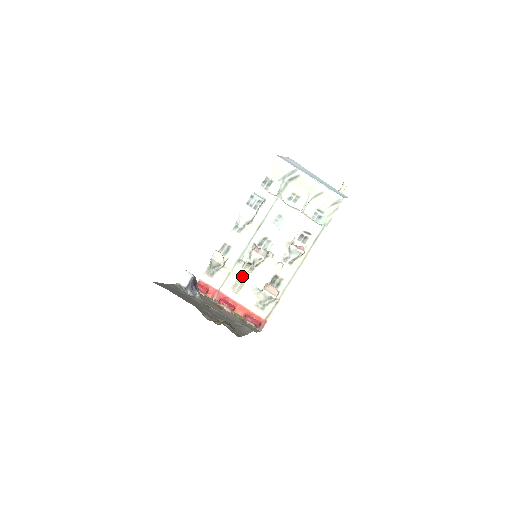
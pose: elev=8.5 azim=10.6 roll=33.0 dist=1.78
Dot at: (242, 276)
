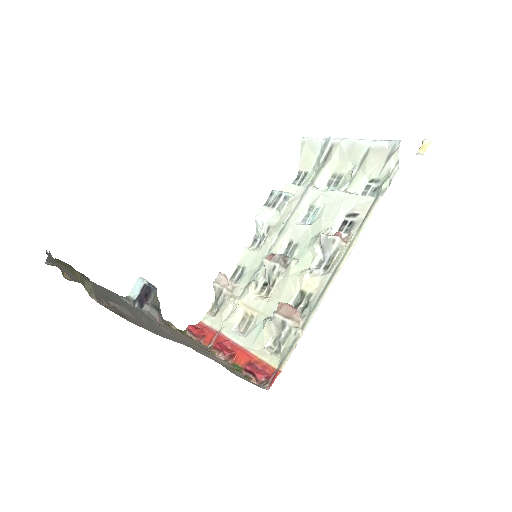
Dot at: (252, 304)
